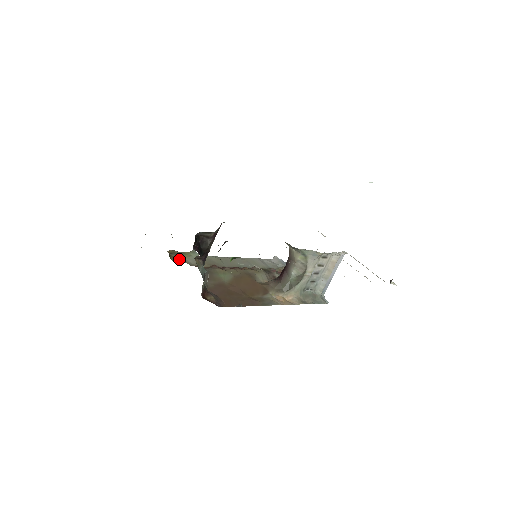
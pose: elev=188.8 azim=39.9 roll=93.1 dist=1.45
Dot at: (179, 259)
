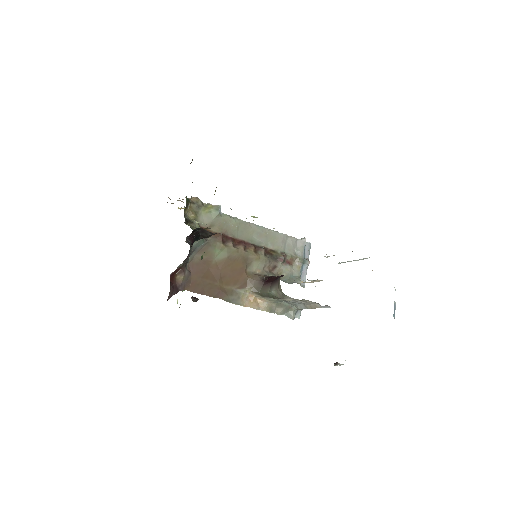
Dot at: (195, 213)
